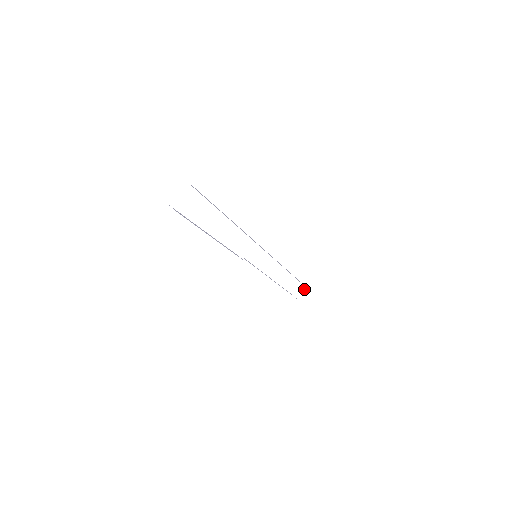
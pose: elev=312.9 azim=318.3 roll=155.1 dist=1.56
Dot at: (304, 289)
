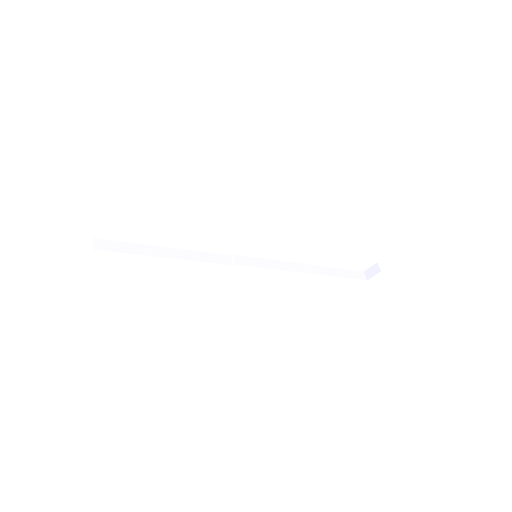
Dot at: (377, 270)
